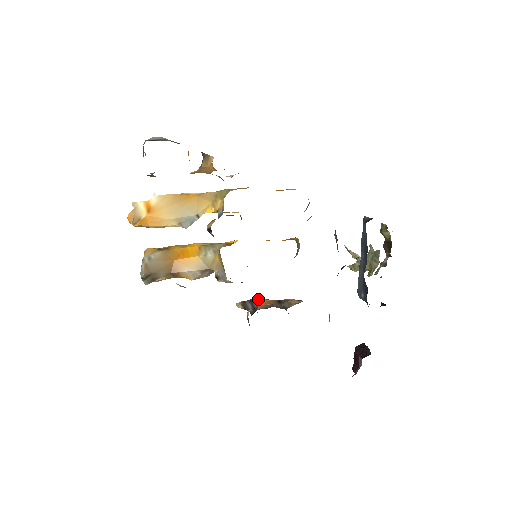
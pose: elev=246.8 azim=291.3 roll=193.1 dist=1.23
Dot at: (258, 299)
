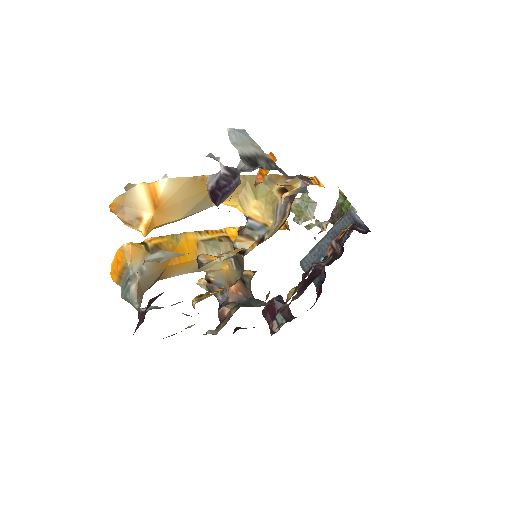
Dot at: occluded
